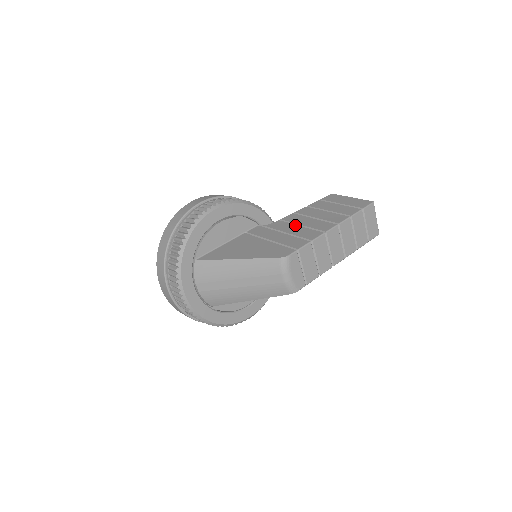
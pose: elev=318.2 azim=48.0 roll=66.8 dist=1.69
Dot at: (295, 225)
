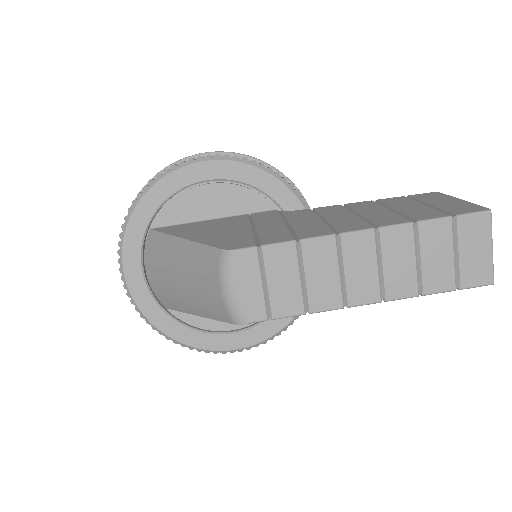
Dot at: (316, 217)
